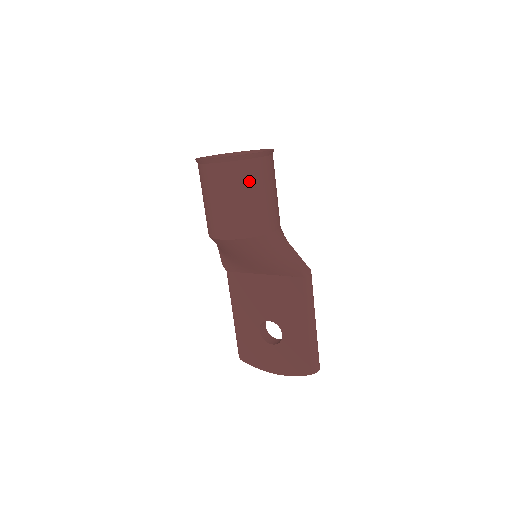
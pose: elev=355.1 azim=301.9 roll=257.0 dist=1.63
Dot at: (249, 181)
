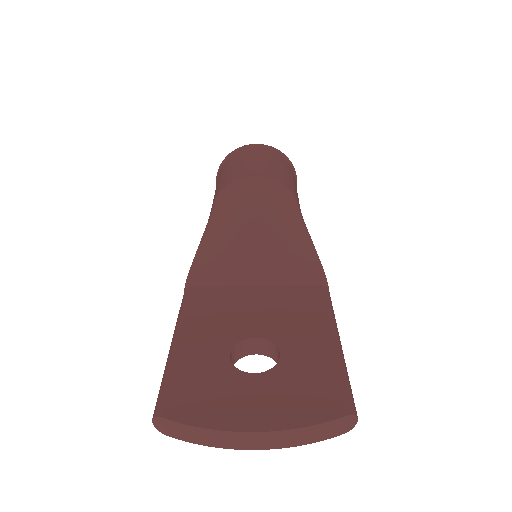
Dot at: (287, 168)
